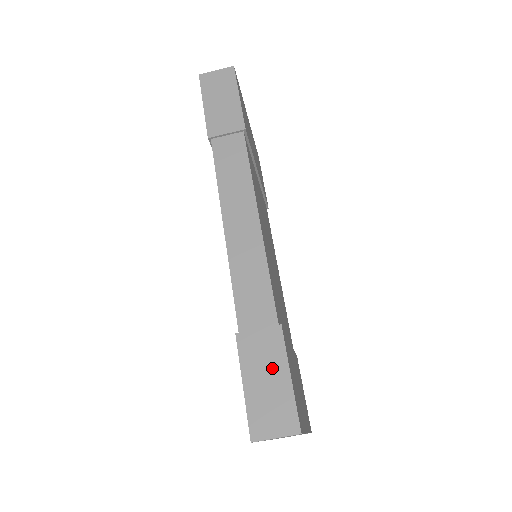
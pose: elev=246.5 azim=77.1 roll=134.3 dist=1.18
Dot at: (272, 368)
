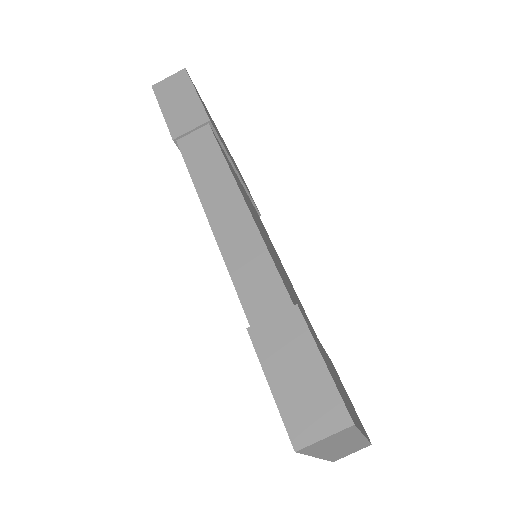
Dot at: (299, 356)
